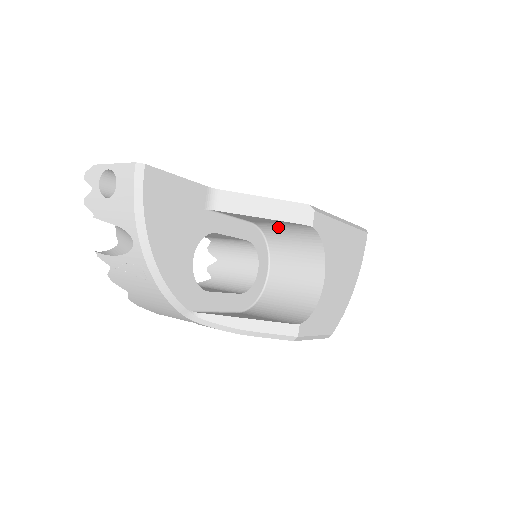
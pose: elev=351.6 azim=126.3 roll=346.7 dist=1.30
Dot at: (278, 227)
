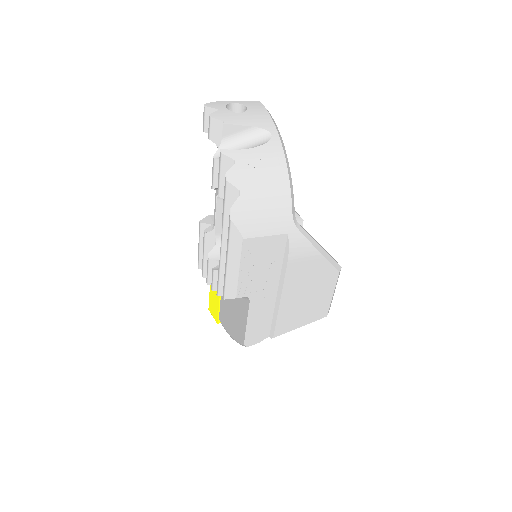
Dot at: occluded
